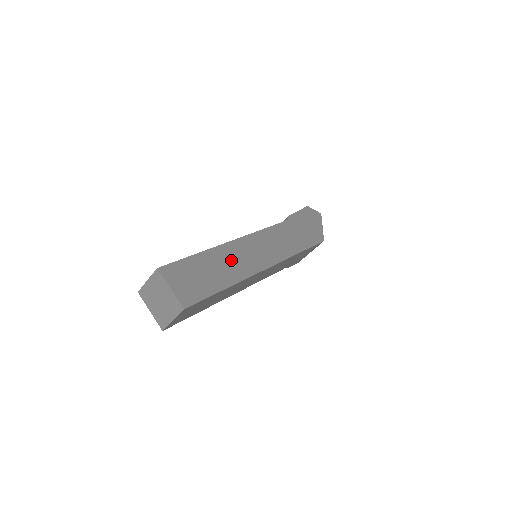
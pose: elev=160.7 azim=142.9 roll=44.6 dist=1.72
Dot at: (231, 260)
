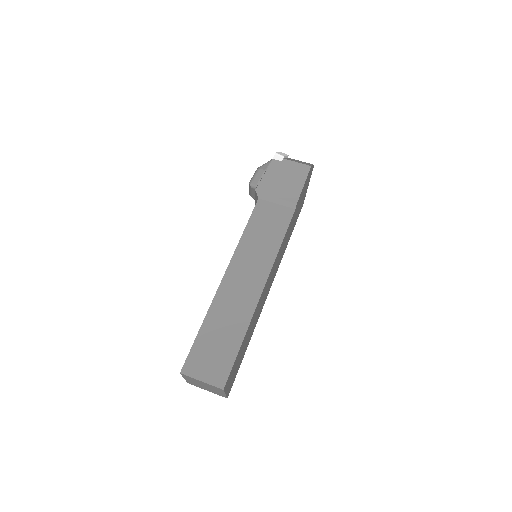
Dot at: (256, 316)
